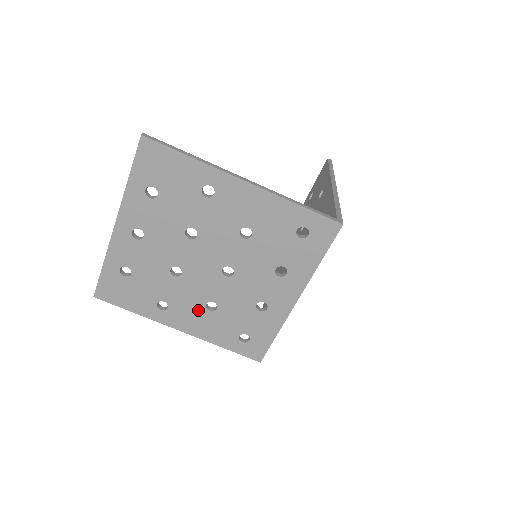
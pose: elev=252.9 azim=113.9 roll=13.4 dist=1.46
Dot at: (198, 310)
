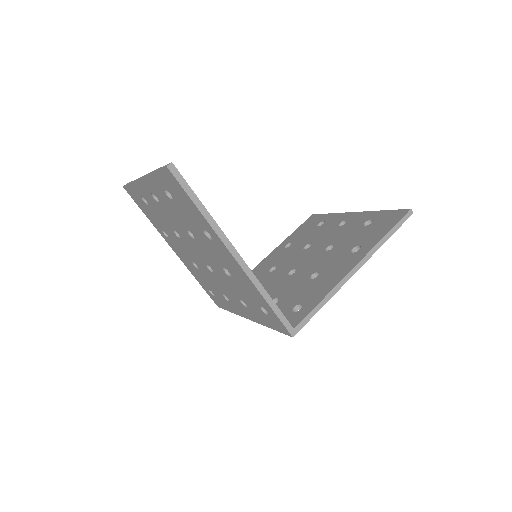
Dot at: (187, 258)
